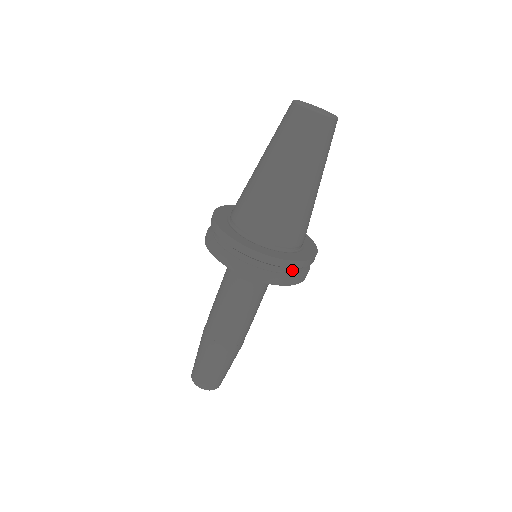
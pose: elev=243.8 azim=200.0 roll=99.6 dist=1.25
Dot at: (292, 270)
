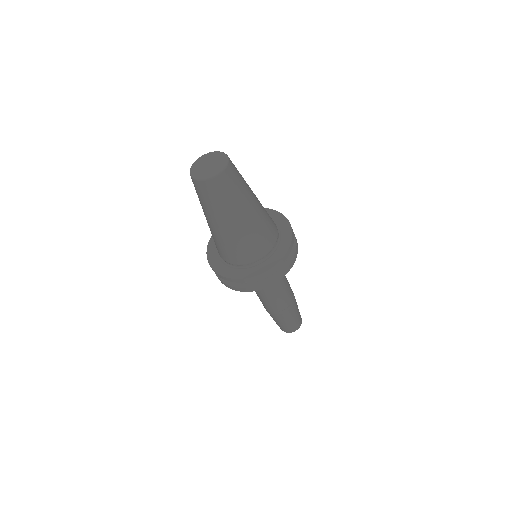
Dot at: occluded
